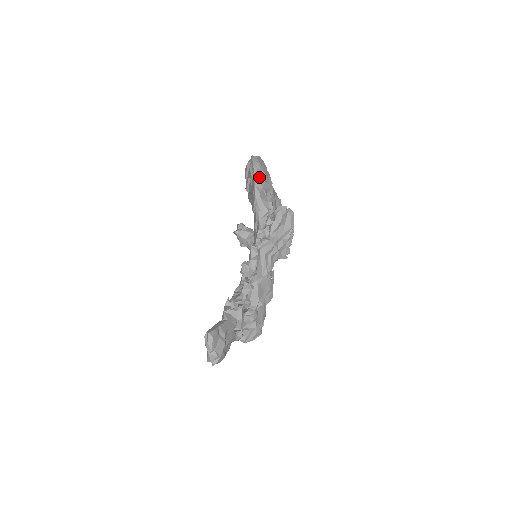
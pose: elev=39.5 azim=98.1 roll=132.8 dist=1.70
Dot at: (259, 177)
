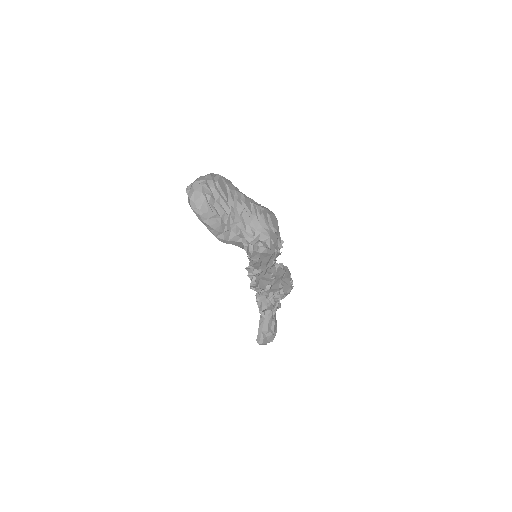
Dot at: (212, 229)
